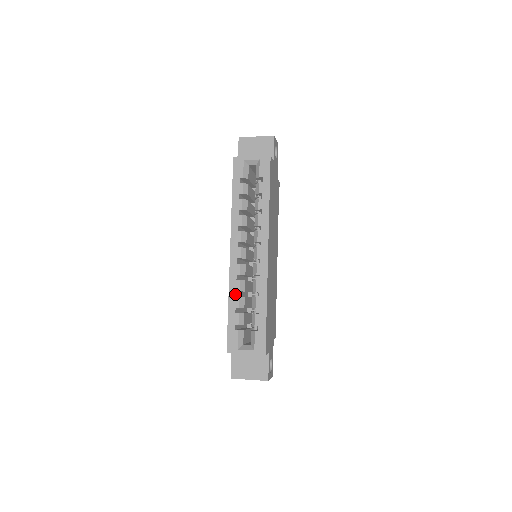
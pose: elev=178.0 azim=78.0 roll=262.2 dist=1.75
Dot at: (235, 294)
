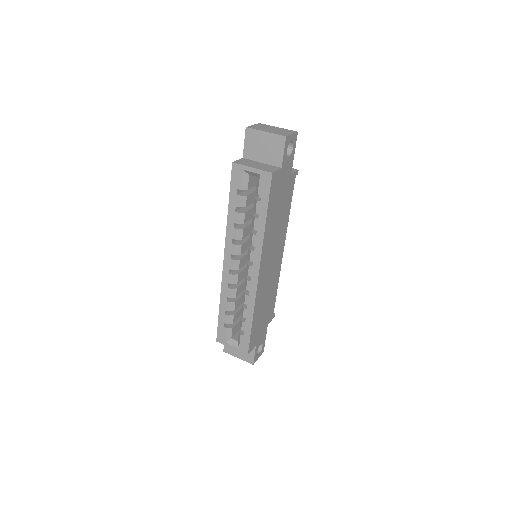
Dot at: (226, 299)
